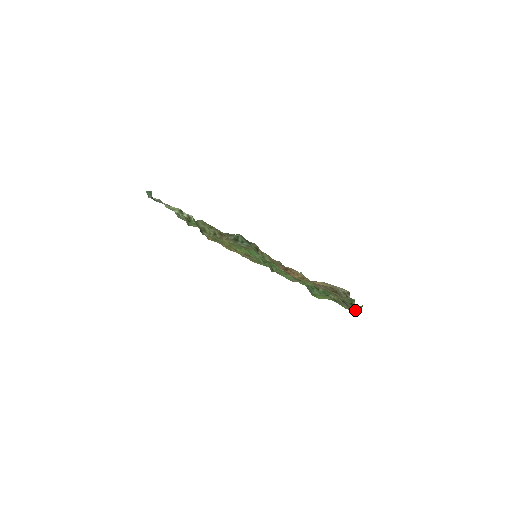
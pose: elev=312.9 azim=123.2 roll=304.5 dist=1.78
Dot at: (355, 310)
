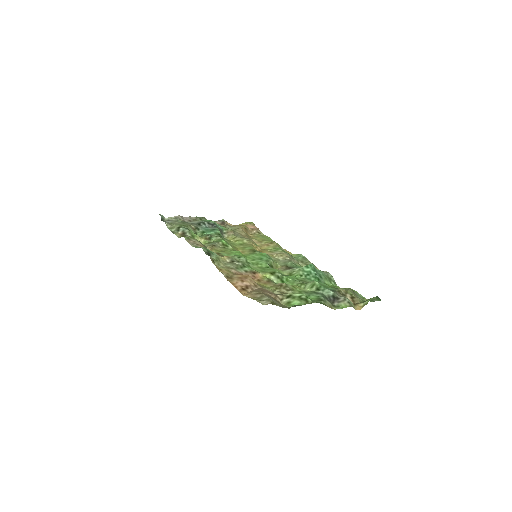
Dot at: (352, 306)
